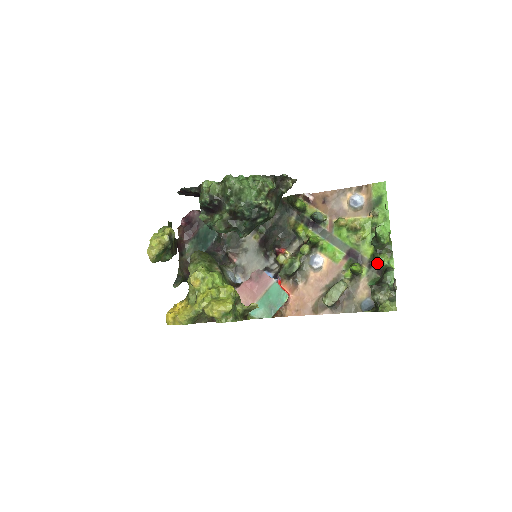
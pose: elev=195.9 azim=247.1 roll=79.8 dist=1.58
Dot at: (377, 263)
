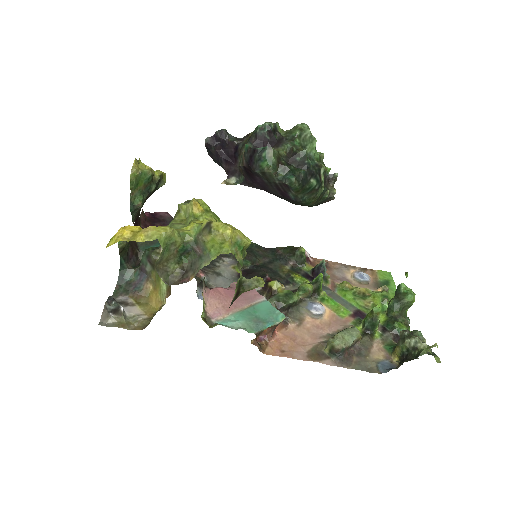
Dot at: (395, 327)
